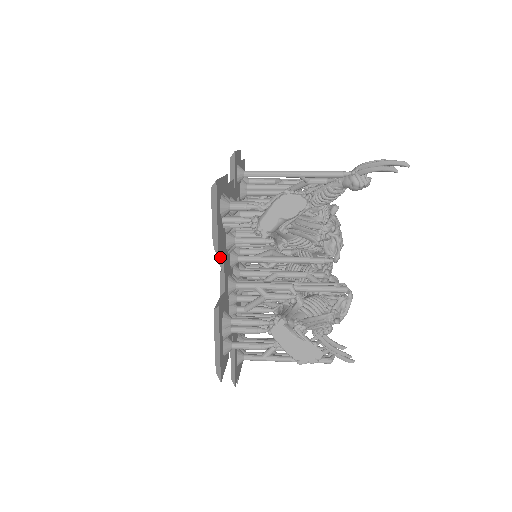
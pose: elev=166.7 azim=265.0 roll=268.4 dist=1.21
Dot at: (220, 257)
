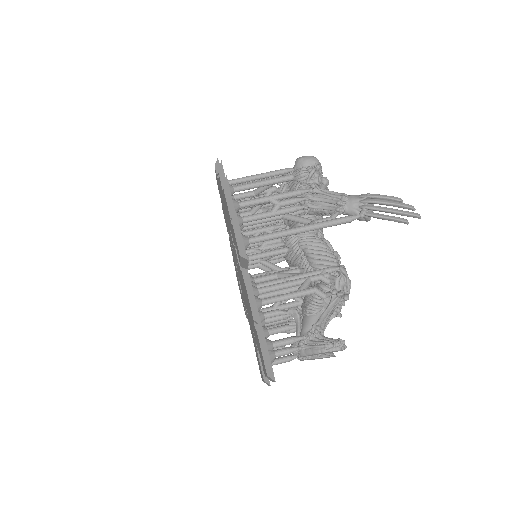
Dot at: occluded
